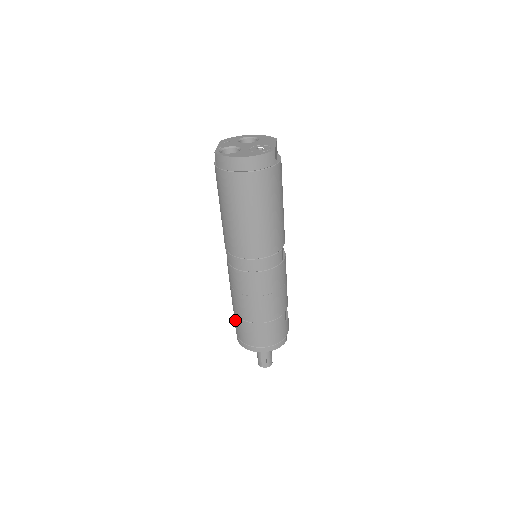
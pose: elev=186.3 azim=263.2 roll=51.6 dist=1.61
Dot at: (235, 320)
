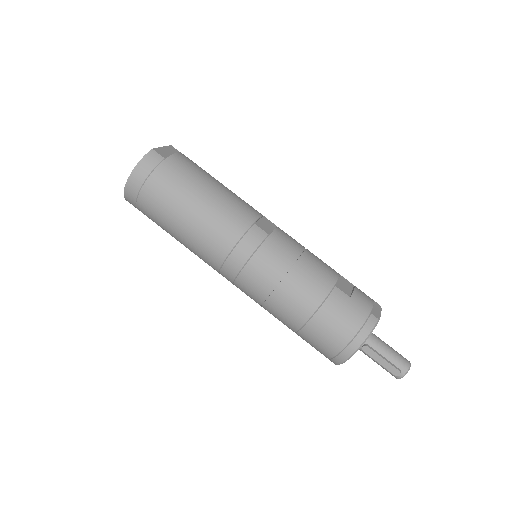
Dot at: occluded
